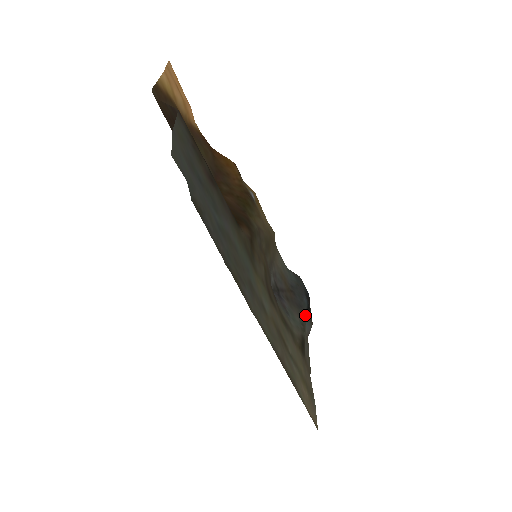
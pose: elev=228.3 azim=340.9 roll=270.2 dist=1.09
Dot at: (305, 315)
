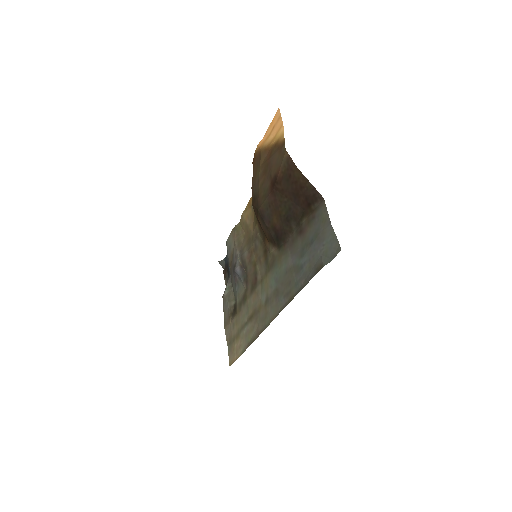
Dot at: (227, 281)
